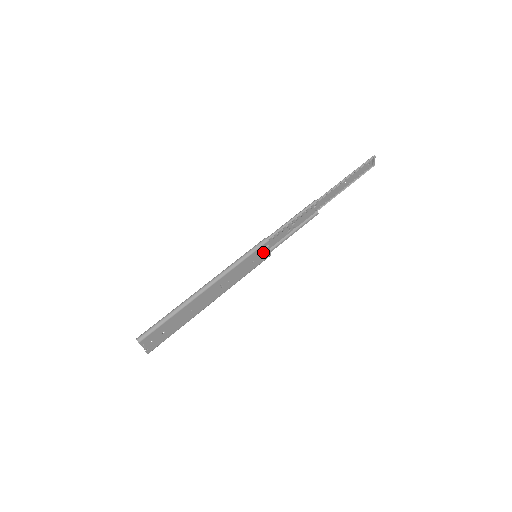
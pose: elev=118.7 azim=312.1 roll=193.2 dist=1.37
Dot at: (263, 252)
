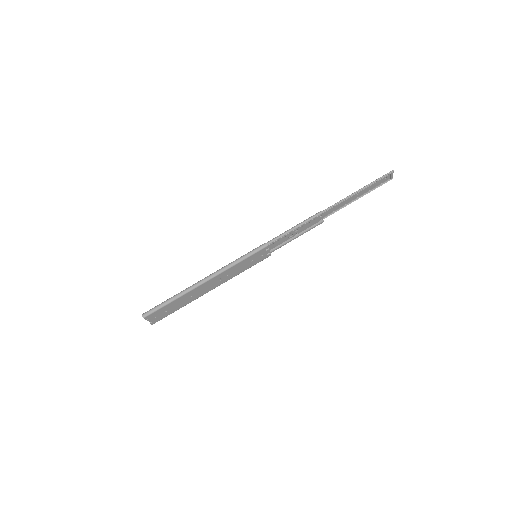
Dot at: (263, 254)
